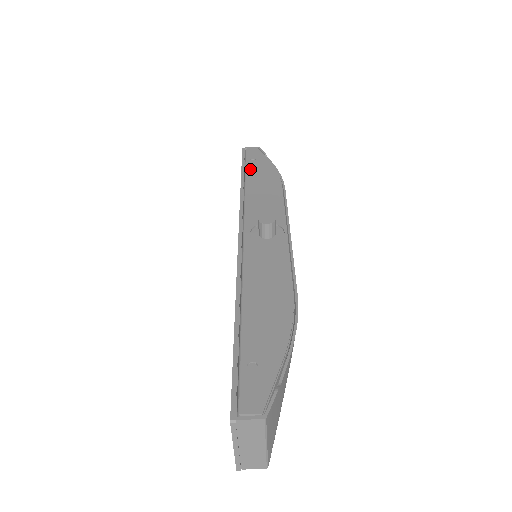
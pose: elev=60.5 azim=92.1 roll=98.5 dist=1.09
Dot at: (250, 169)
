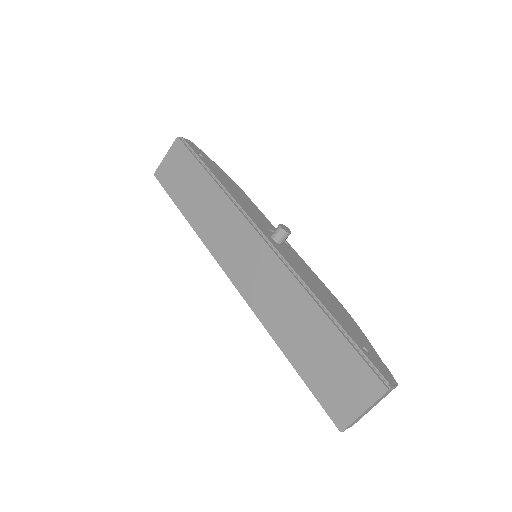
Dot at: (209, 166)
